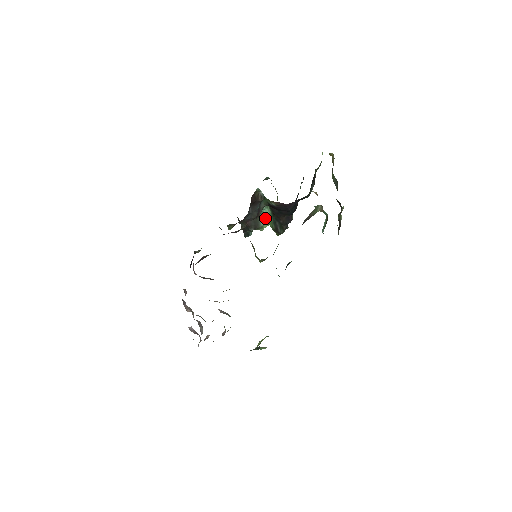
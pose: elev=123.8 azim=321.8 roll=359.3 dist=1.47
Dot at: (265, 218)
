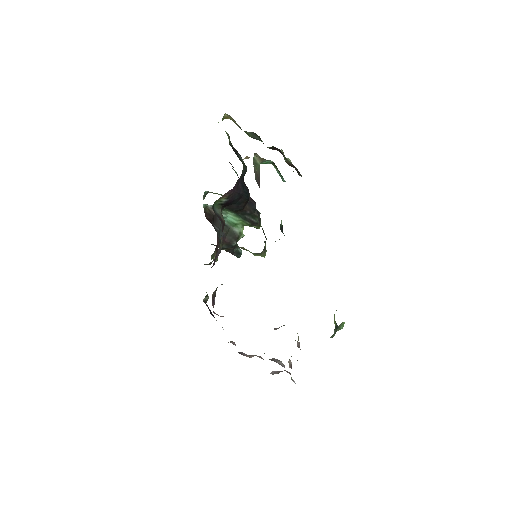
Dot at: (235, 224)
